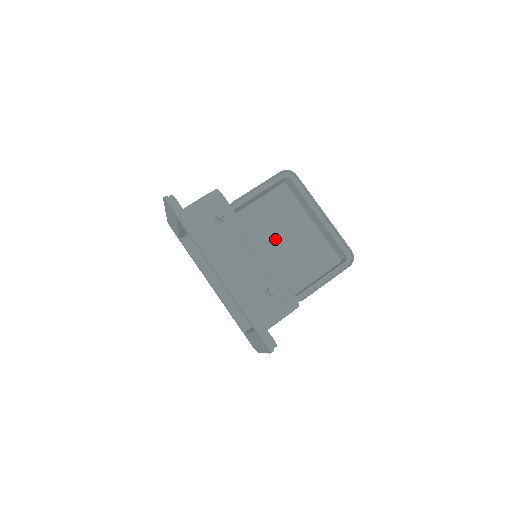
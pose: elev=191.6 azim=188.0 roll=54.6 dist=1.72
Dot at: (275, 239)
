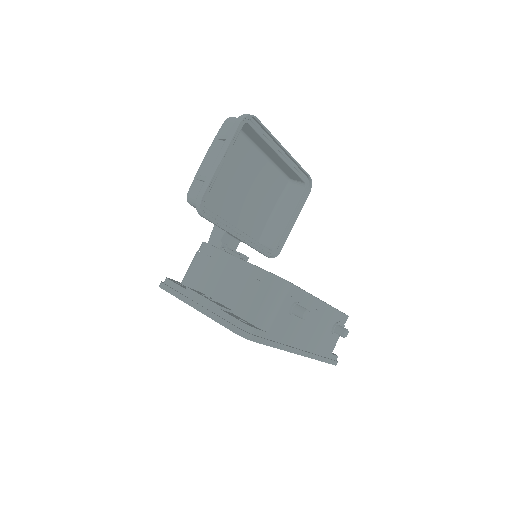
Dot at: (233, 196)
